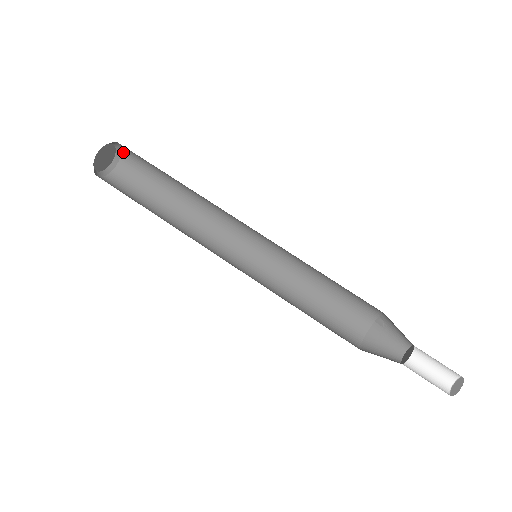
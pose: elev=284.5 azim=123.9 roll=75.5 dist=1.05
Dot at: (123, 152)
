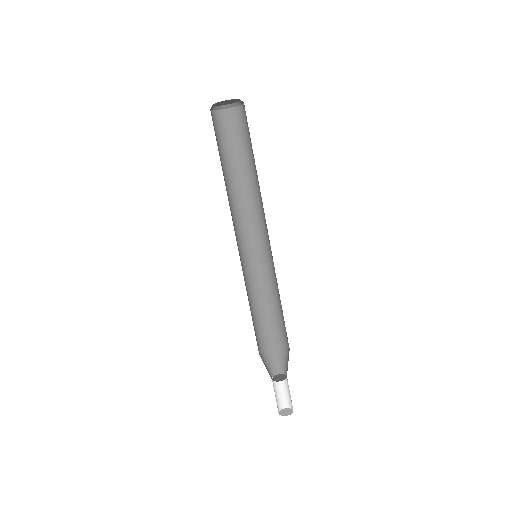
Dot at: (230, 110)
